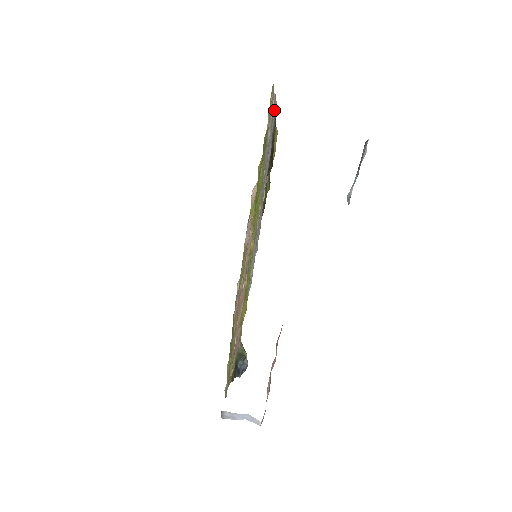
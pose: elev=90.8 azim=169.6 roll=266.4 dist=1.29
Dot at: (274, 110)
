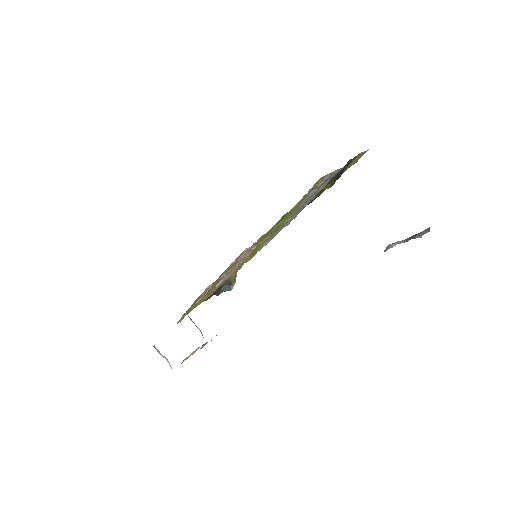
Dot at: (328, 179)
